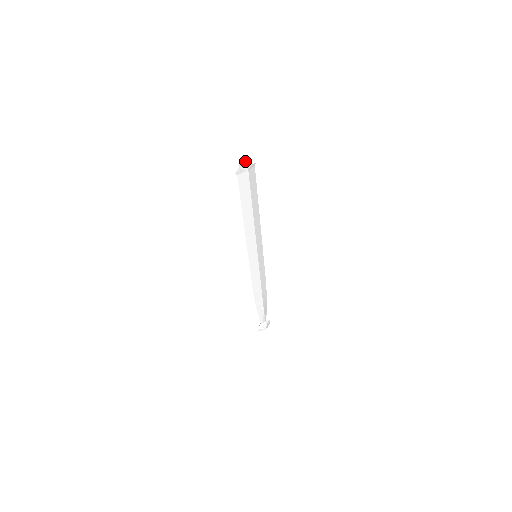
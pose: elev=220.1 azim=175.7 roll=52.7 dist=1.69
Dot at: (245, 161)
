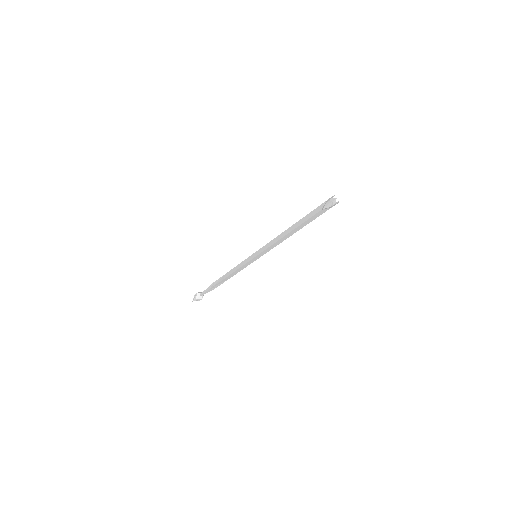
Dot at: (332, 197)
